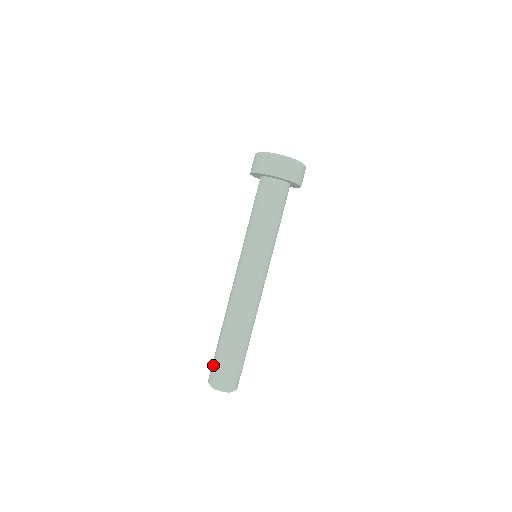
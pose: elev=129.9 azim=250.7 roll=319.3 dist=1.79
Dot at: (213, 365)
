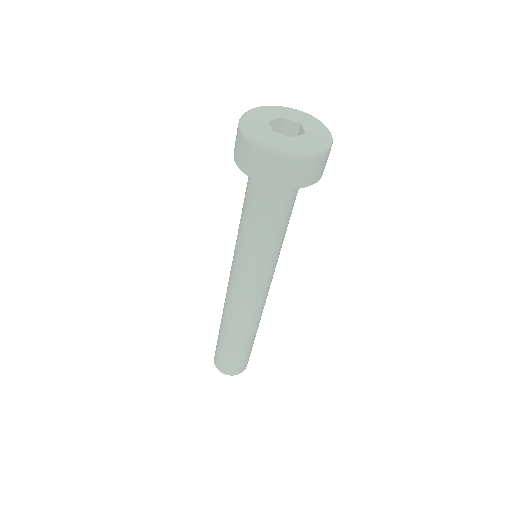
Dot at: (216, 352)
